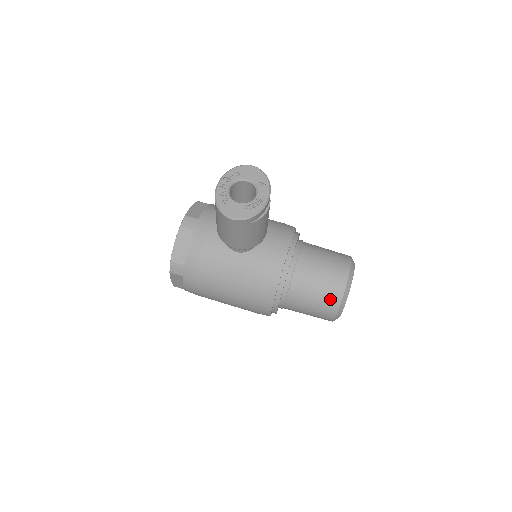
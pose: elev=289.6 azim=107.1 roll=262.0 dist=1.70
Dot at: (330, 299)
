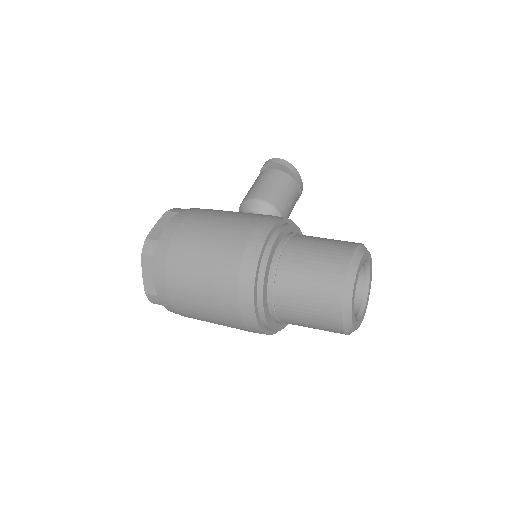
Dot at: occluded
